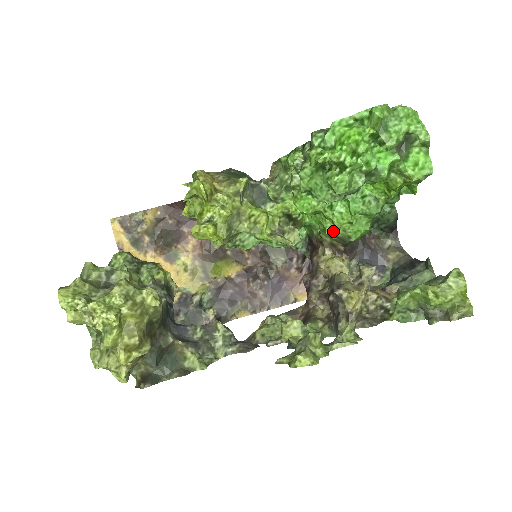
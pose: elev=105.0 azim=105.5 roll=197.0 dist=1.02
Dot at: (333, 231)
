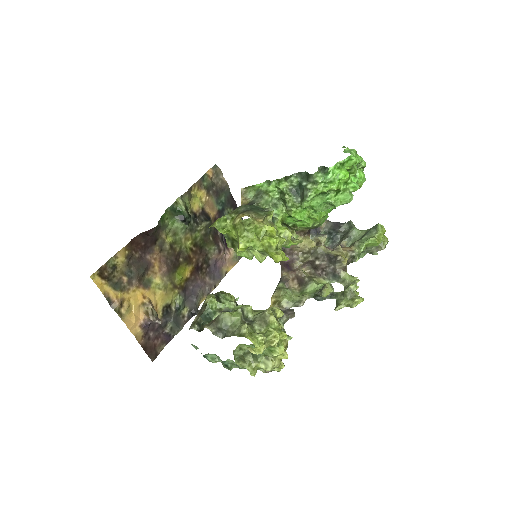
Dot at: (313, 224)
